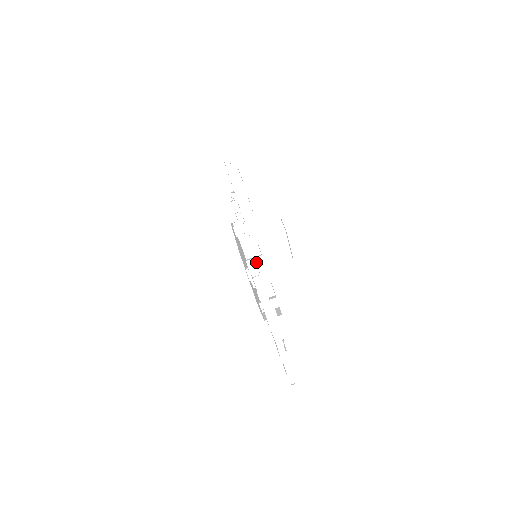
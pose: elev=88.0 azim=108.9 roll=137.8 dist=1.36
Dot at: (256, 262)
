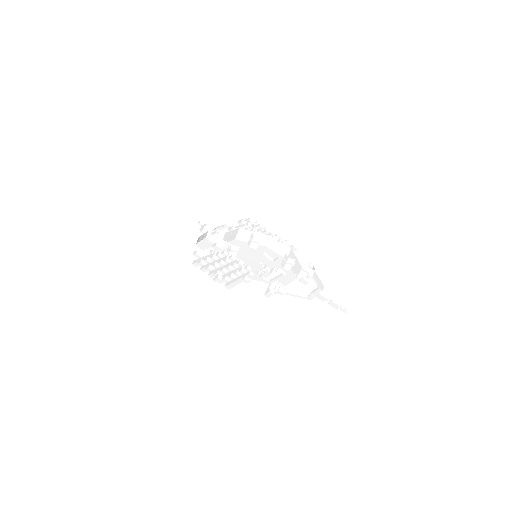
Dot at: (268, 288)
